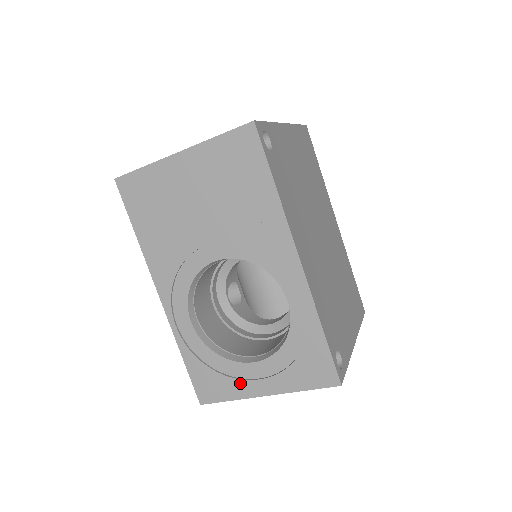
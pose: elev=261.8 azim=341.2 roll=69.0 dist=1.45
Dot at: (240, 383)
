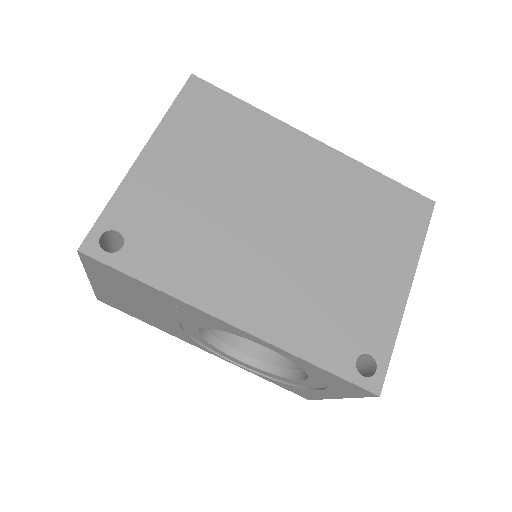
Dot at: (312, 392)
